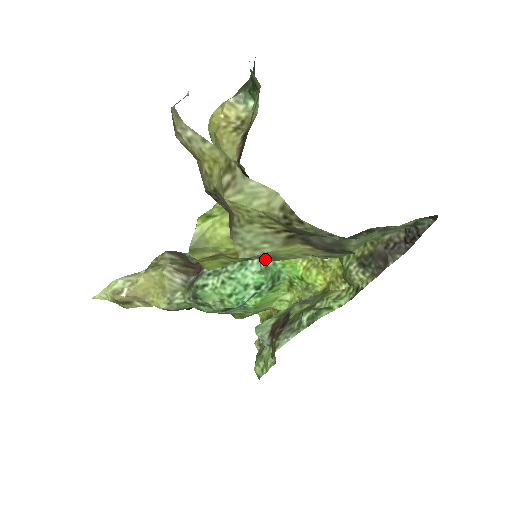
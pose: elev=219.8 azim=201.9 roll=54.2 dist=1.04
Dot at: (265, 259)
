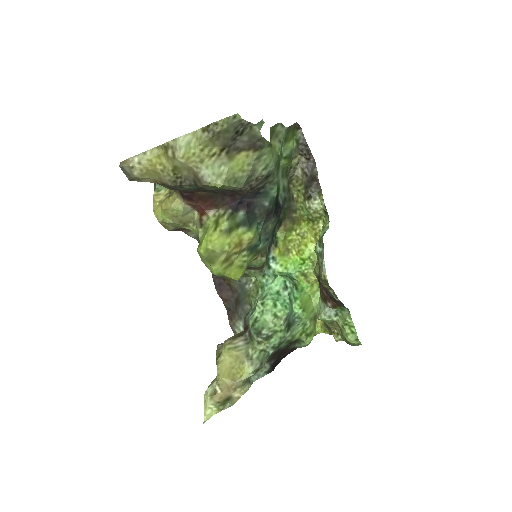
Dot at: (234, 186)
